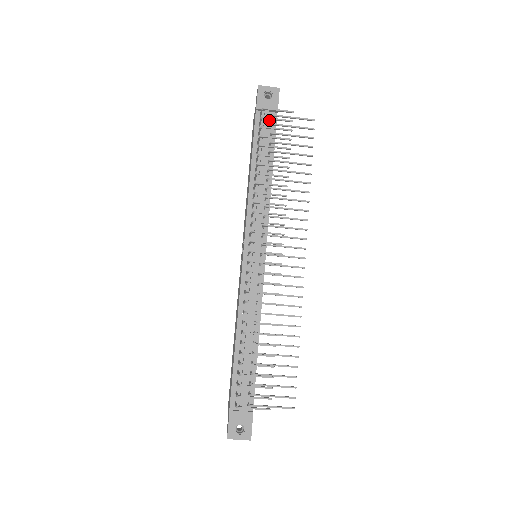
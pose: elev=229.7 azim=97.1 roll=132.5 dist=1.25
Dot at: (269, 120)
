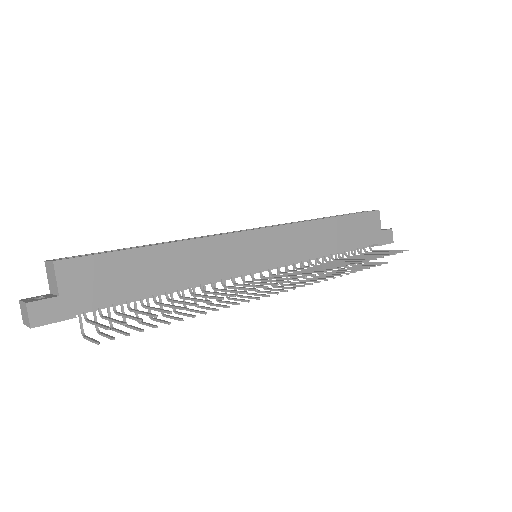
Dot at: occluded
